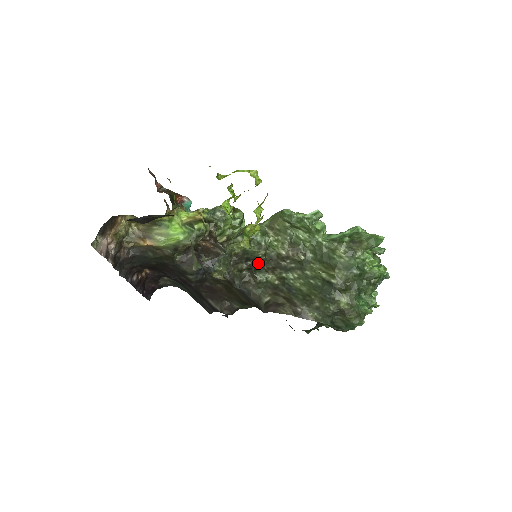
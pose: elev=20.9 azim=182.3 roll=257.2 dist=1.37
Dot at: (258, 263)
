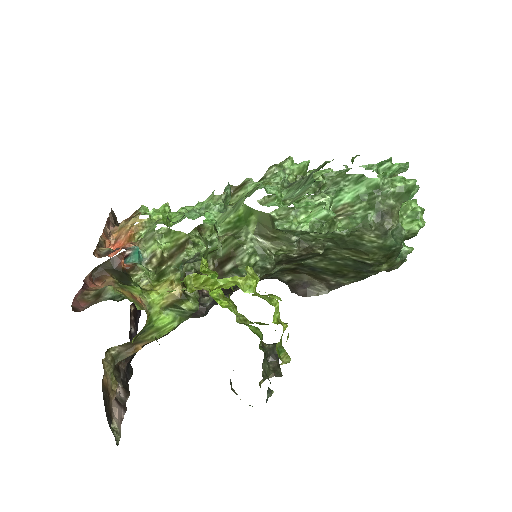
Dot at: occluded
